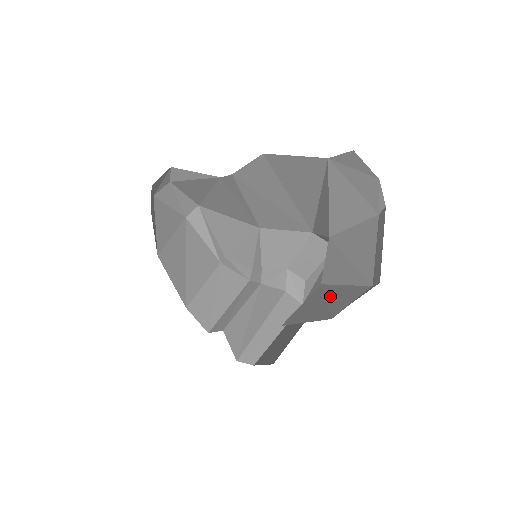
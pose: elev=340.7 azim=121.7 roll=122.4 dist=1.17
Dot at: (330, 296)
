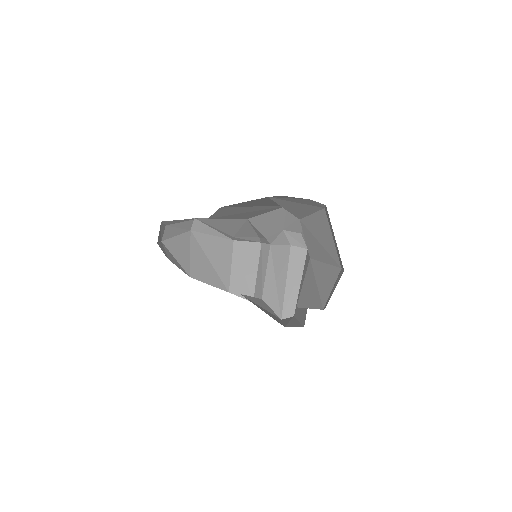
Dot at: (318, 278)
